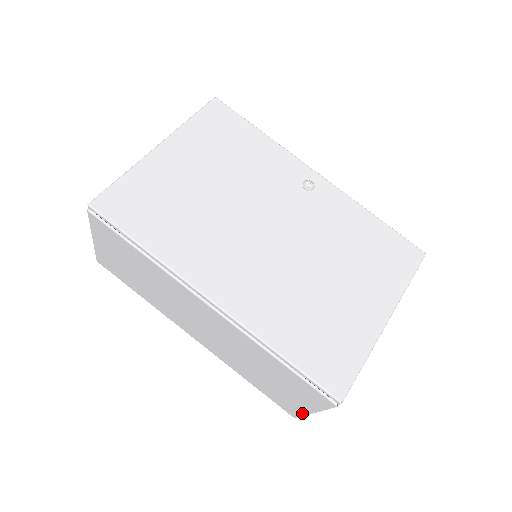
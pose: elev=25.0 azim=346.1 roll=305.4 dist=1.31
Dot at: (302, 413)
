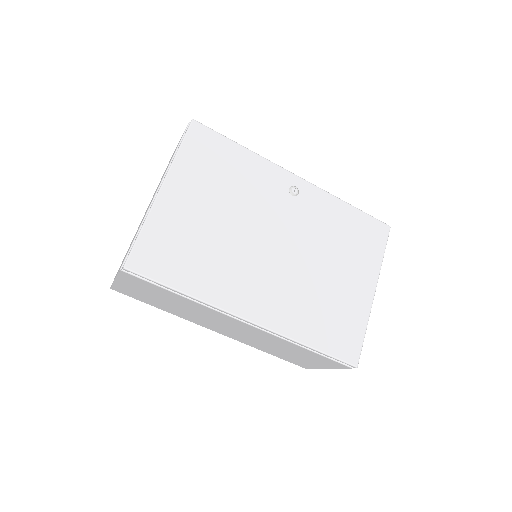
Dot at: (314, 367)
